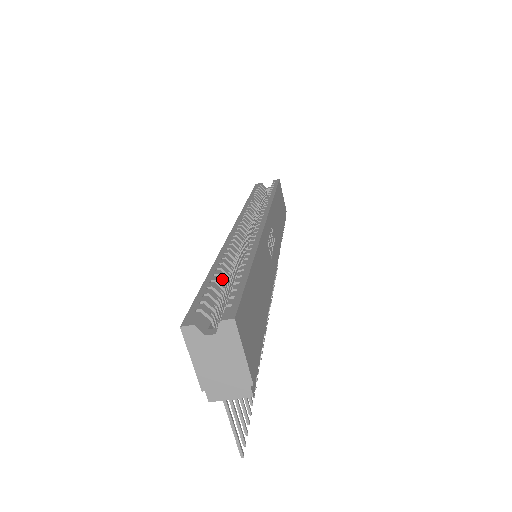
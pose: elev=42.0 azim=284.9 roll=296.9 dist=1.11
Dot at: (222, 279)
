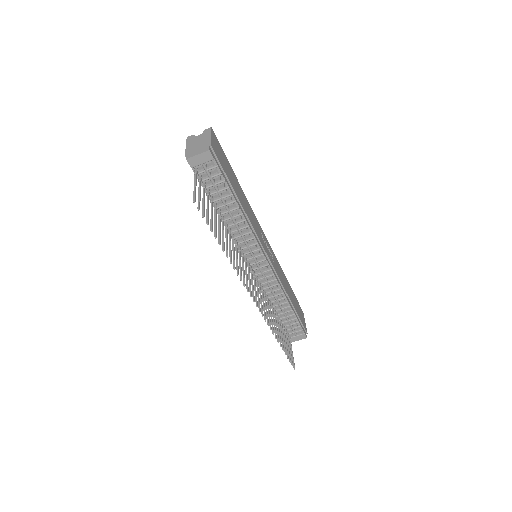
Dot at: occluded
